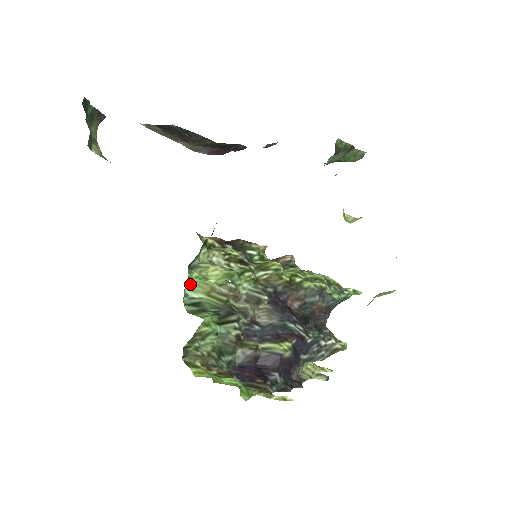
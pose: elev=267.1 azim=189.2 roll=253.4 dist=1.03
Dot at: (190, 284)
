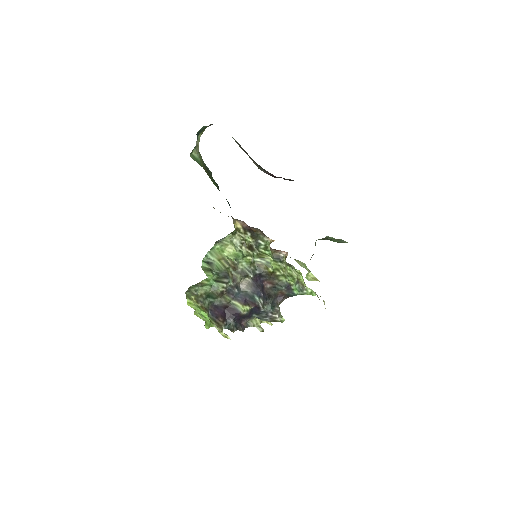
Dot at: (212, 251)
